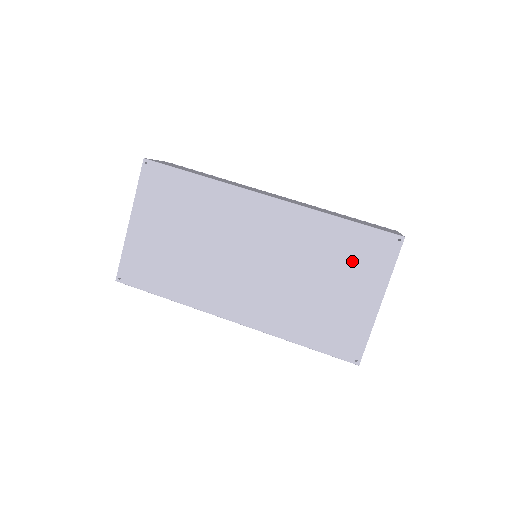
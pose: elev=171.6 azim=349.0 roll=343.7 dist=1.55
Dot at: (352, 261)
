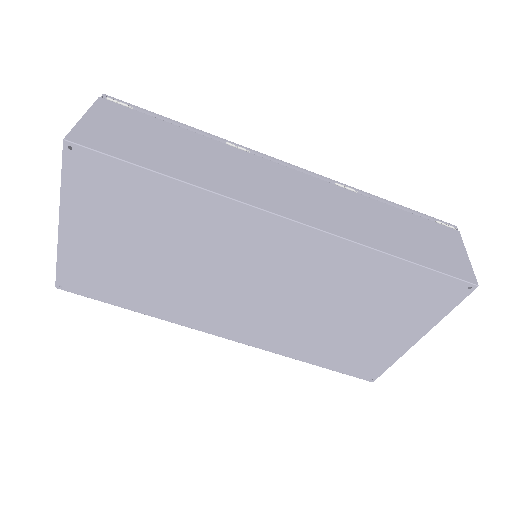
Dot at: (395, 302)
